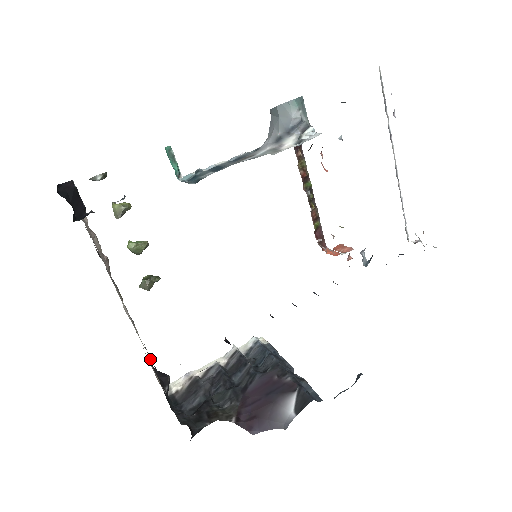
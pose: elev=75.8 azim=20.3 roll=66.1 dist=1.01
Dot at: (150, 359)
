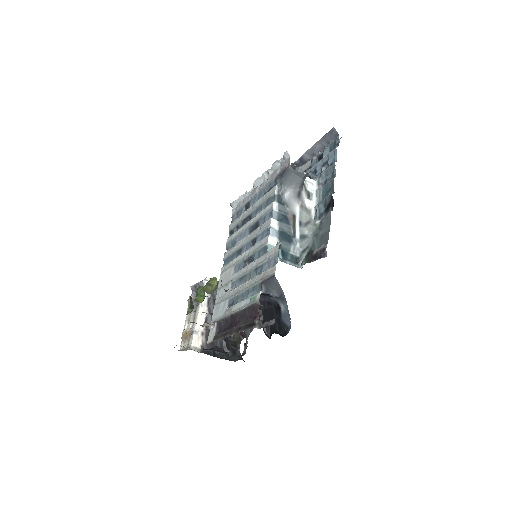
Dot at: occluded
